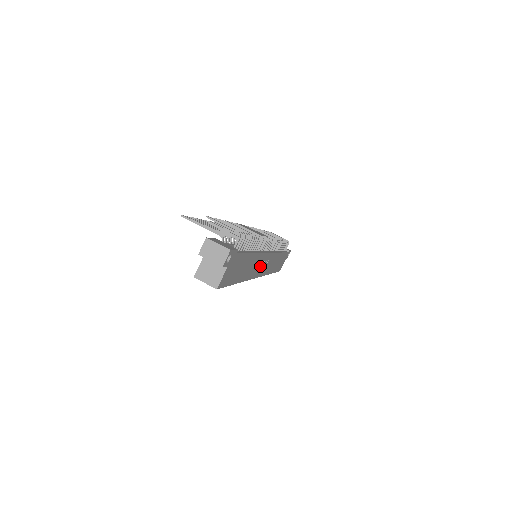
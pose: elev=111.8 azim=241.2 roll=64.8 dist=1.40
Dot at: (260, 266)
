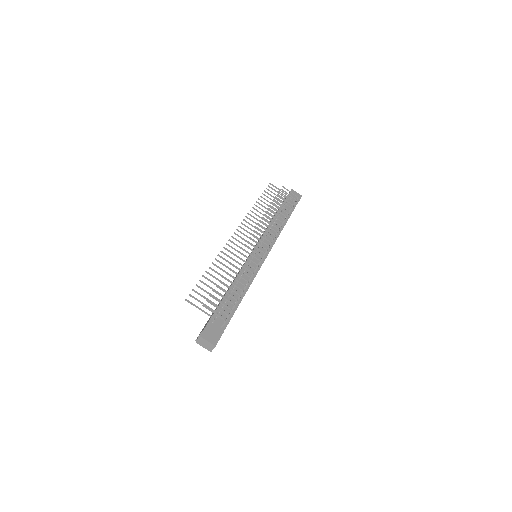
Dot at: occluded
